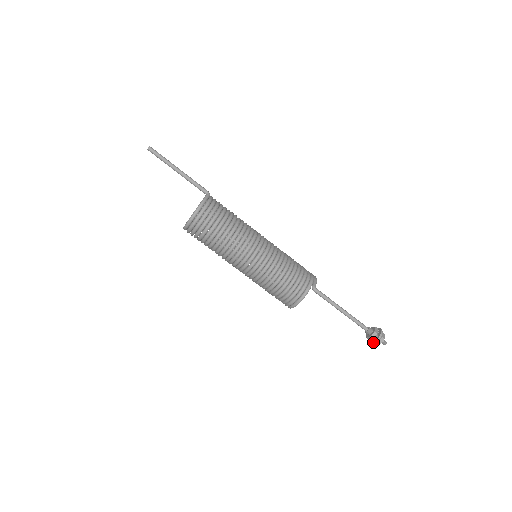
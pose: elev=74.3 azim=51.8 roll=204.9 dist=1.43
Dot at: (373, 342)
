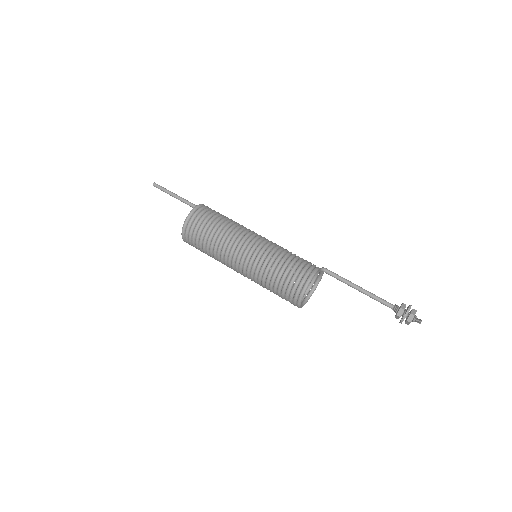
Dot at: (406, 311)
